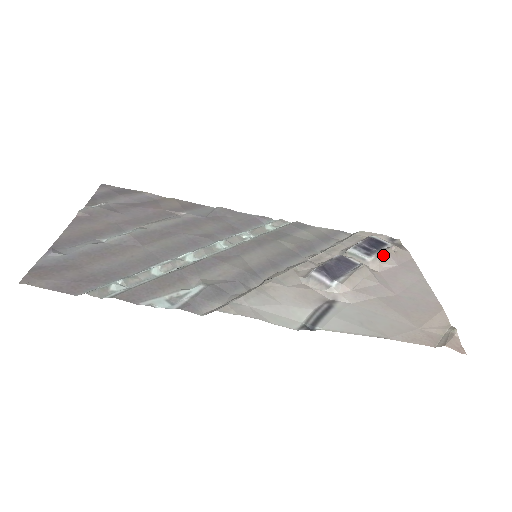
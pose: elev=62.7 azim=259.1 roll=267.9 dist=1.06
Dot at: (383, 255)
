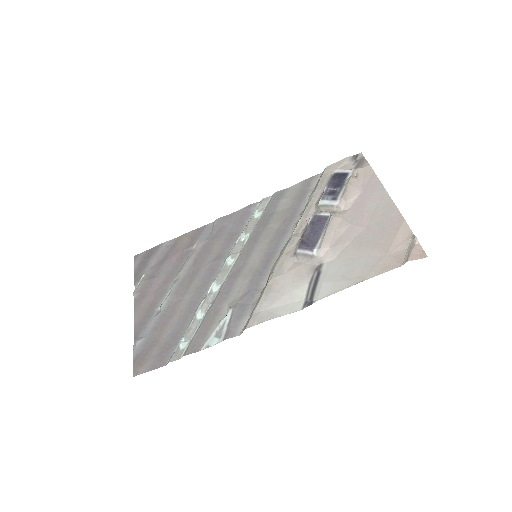
Dot at: (346, 191)
